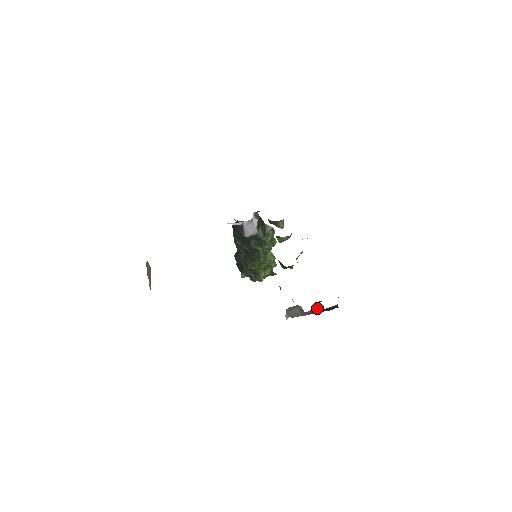
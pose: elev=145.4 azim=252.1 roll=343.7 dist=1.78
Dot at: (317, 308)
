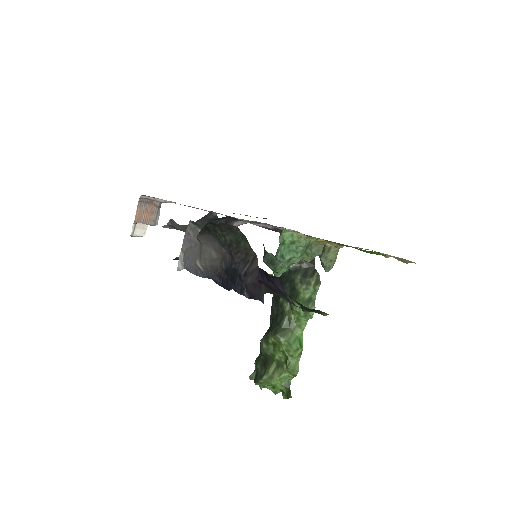
Dot at: (223, 253)
